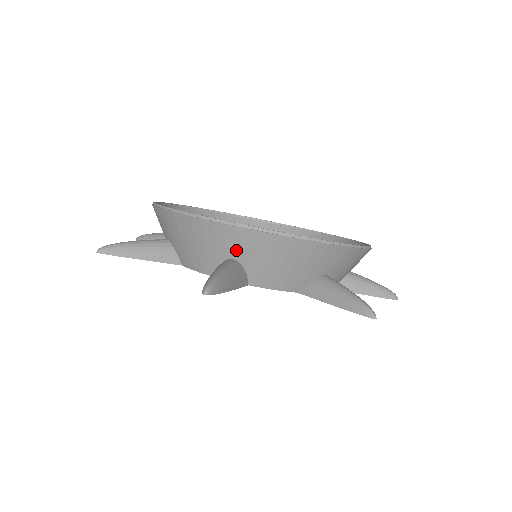
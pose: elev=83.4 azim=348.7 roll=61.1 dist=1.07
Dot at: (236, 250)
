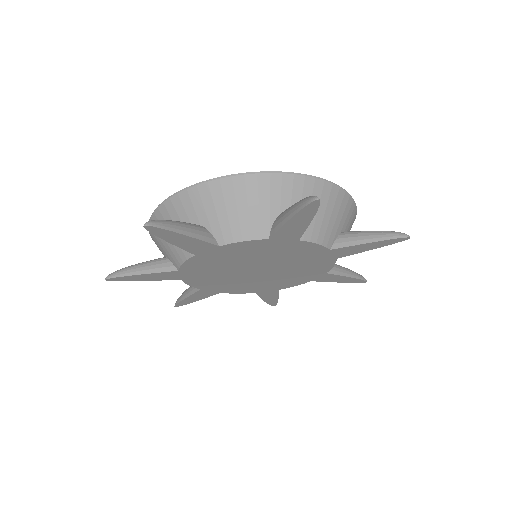
Dot at: (290, 201)
